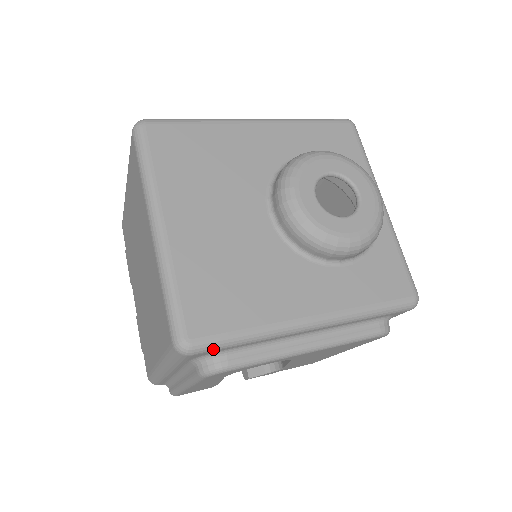
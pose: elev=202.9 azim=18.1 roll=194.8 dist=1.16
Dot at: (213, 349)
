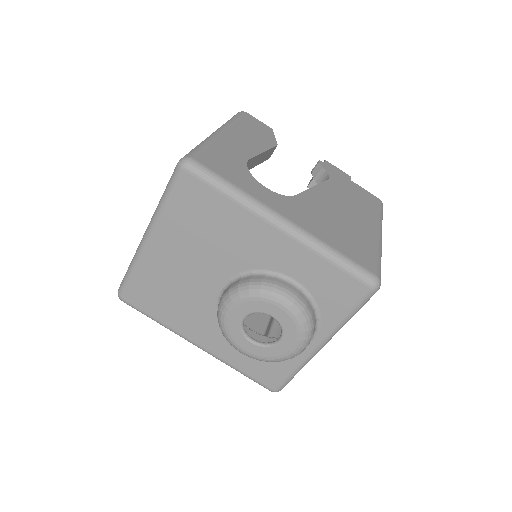
Dot at: occluded
